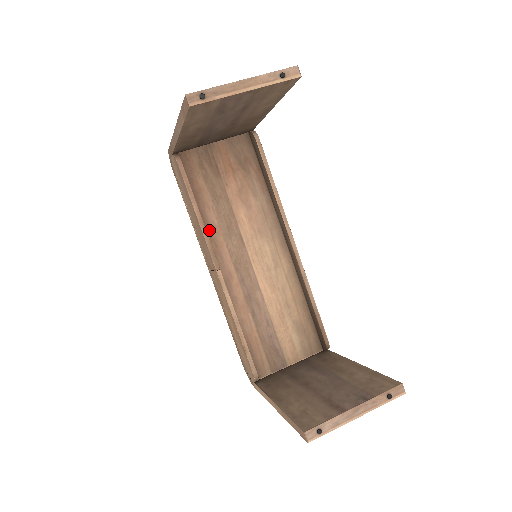
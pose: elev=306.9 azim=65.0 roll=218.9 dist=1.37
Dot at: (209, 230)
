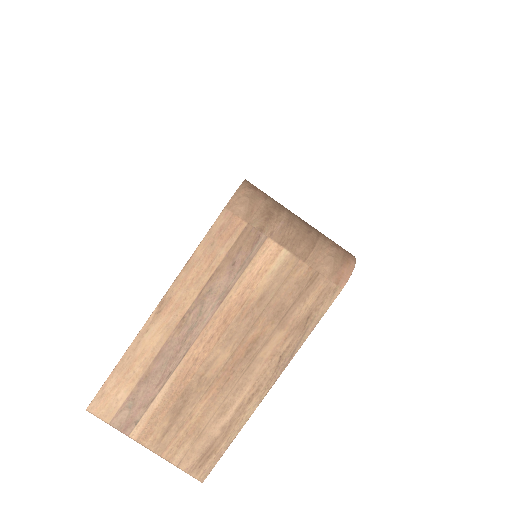
Dot at: occluded
